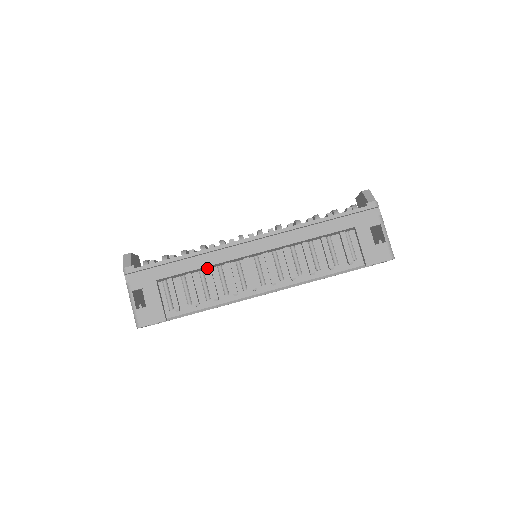
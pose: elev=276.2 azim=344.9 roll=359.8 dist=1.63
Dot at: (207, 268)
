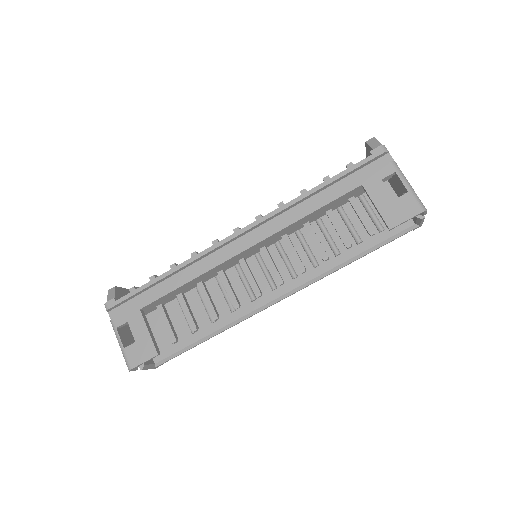
Dot at: (198, 283)
